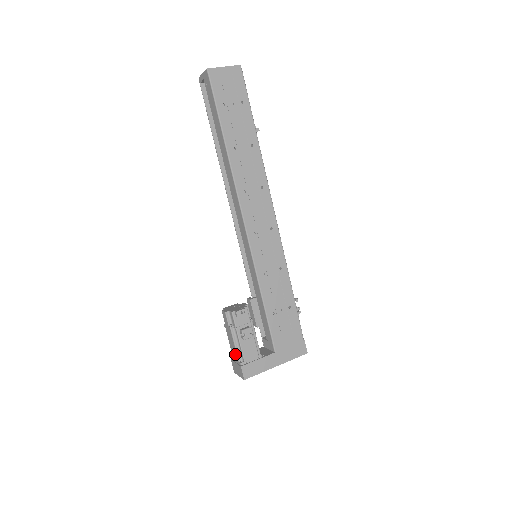
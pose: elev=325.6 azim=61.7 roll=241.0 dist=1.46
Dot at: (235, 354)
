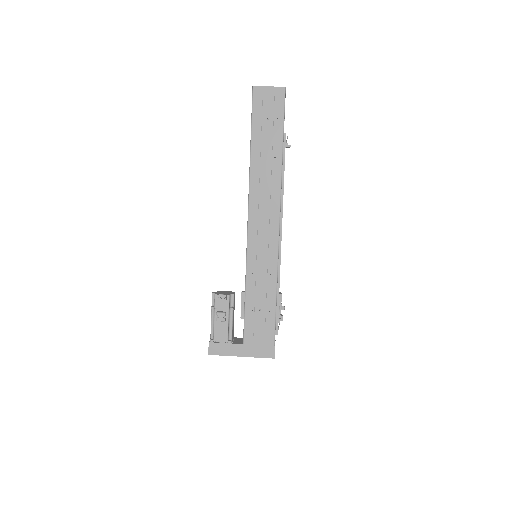
Dot at: (211, 331)
